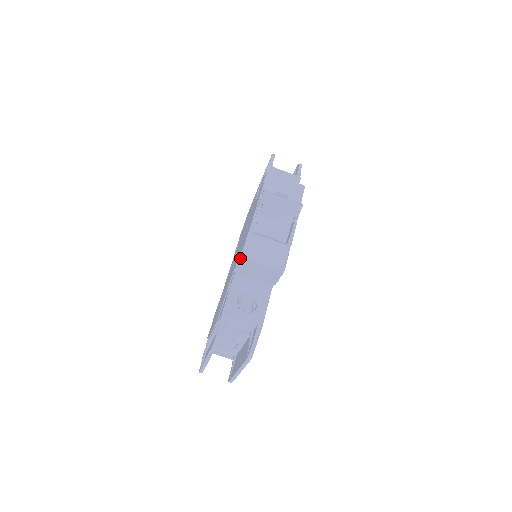
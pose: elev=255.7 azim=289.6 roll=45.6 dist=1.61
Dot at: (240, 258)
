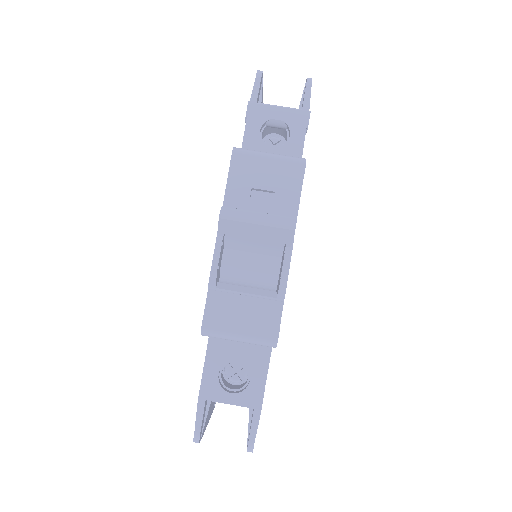
Dot at: occluded
